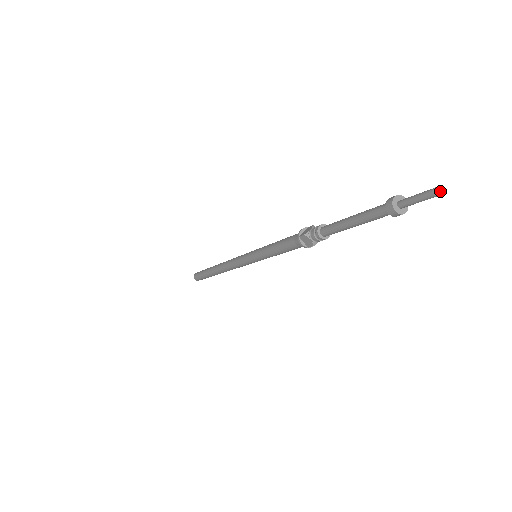
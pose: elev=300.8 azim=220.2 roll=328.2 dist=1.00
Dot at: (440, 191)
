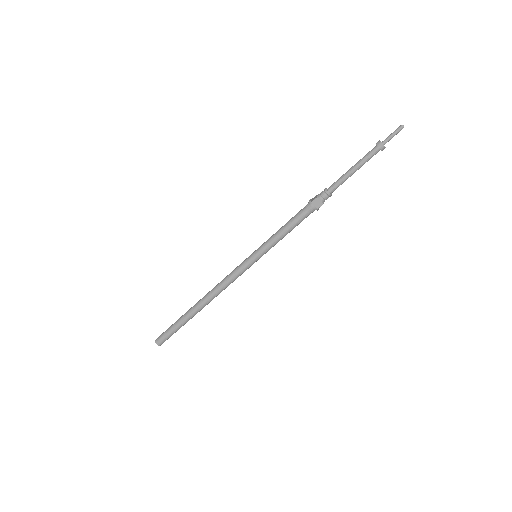
Dot at: occluded
